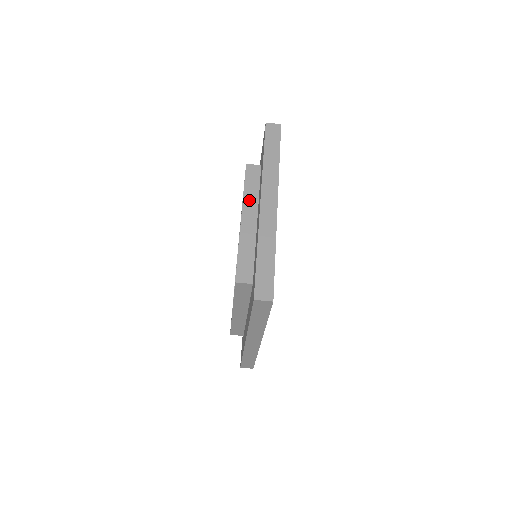
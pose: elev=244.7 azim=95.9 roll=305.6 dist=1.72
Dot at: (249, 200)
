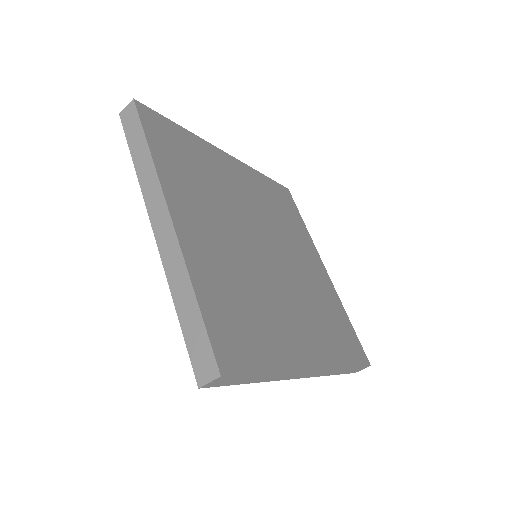
Dot at: occluded
